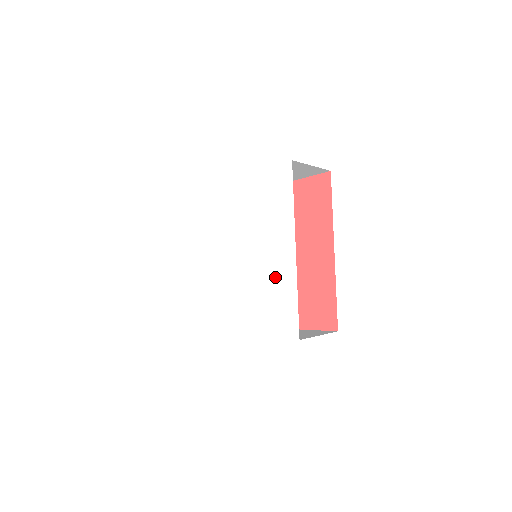
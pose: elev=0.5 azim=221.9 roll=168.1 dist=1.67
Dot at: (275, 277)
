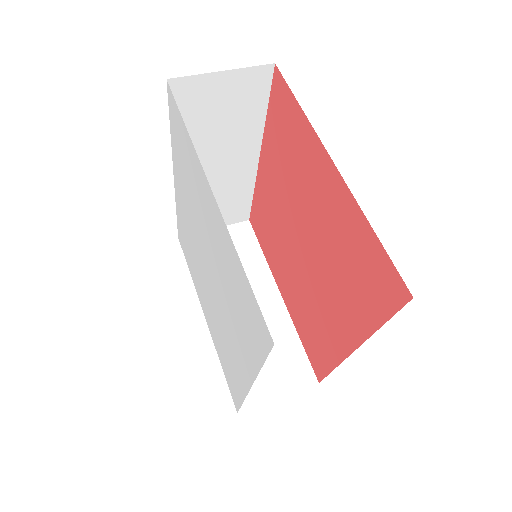
Dot at: (232, 358)
